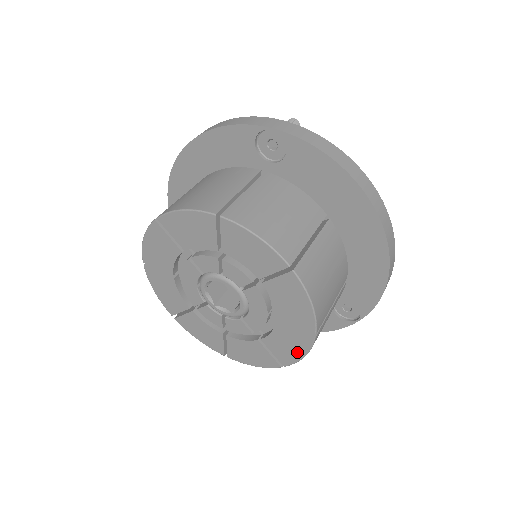
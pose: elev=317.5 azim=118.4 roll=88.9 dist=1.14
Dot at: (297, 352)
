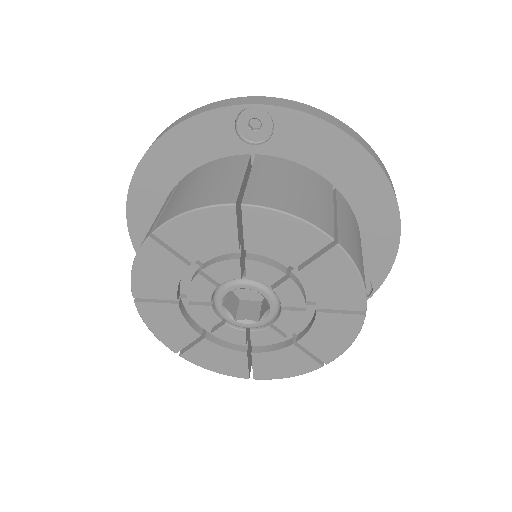
Dot at: (343, 341)
